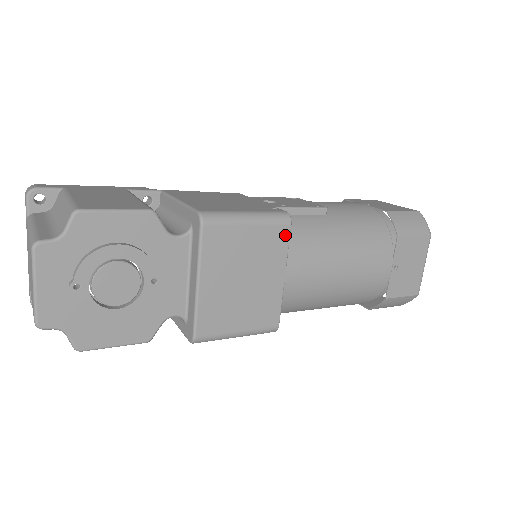
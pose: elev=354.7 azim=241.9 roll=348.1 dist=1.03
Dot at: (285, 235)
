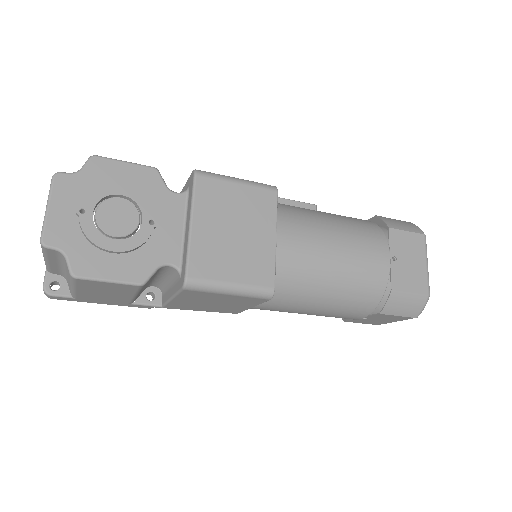
Dot at: (273, 200)
